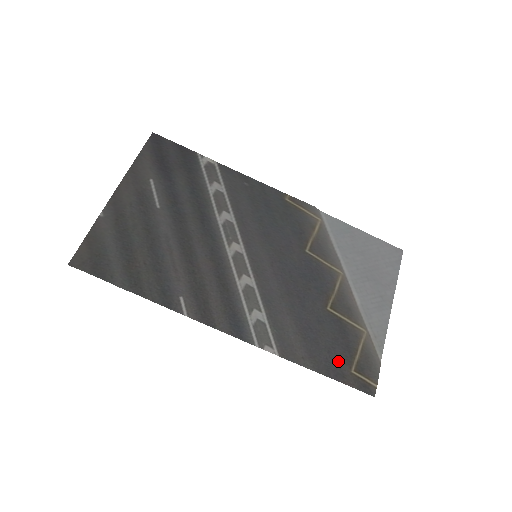
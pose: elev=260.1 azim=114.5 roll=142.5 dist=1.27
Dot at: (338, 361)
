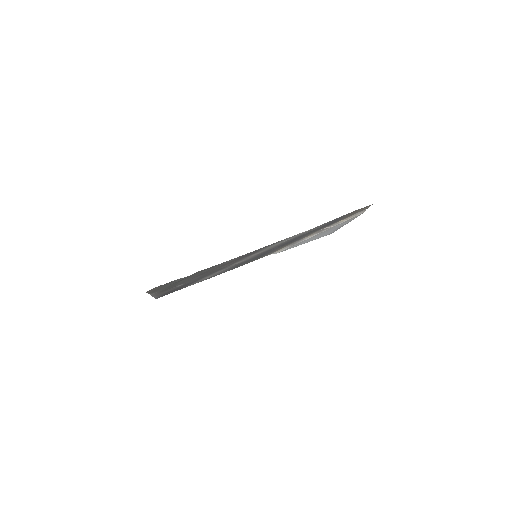
Dot at: (340, 218)
